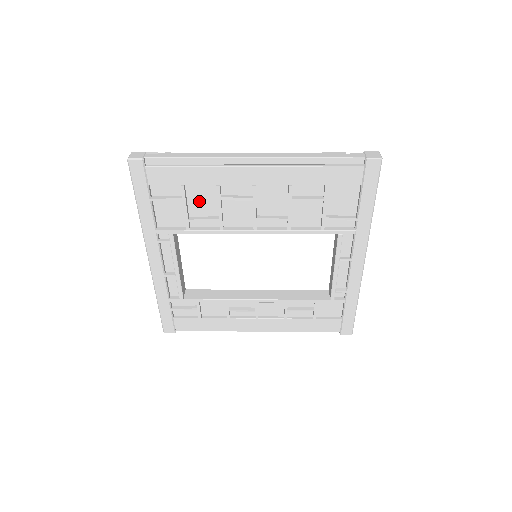
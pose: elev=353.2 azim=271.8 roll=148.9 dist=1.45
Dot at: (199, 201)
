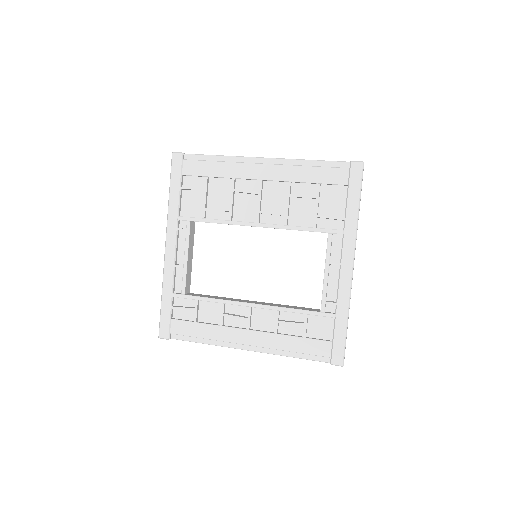
Dot at: (217, 194)
